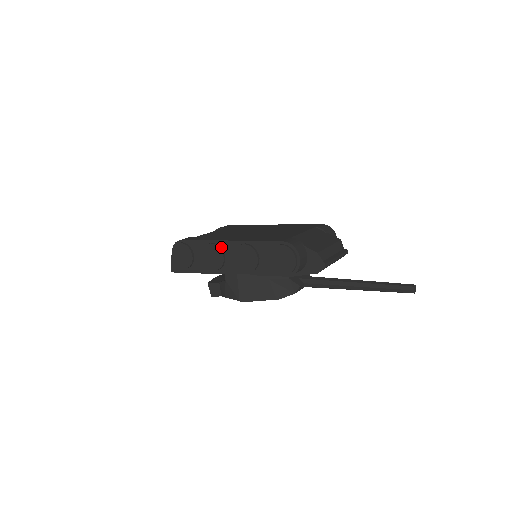
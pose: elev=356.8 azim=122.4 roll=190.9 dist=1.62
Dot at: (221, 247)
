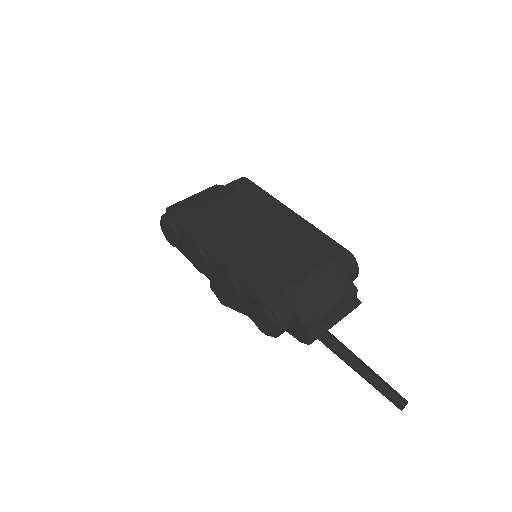
Dot at: (206, 256)
